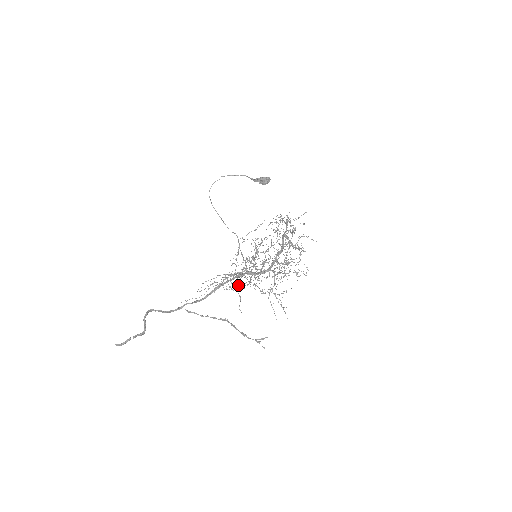
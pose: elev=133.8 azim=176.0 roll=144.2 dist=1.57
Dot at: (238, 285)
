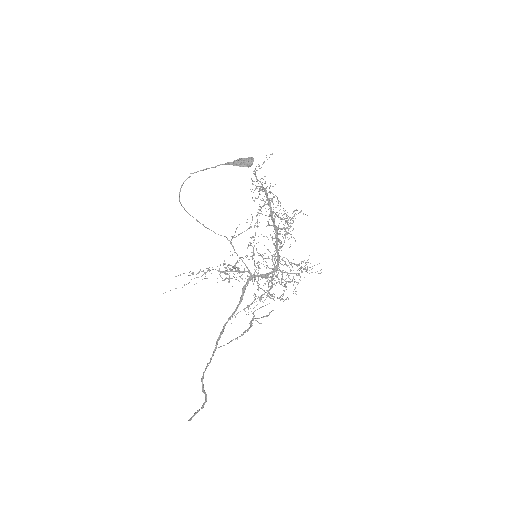
Dot at: (226, 268)
